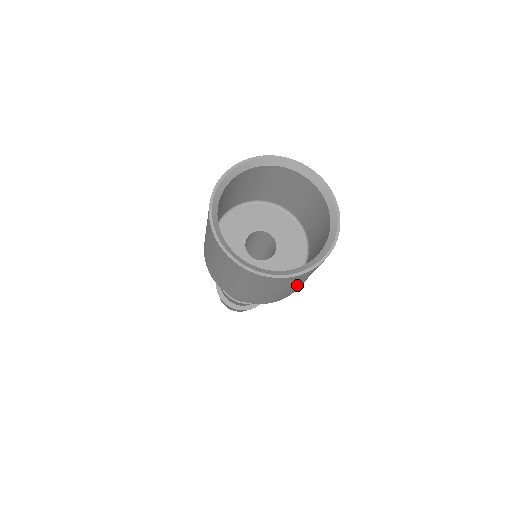
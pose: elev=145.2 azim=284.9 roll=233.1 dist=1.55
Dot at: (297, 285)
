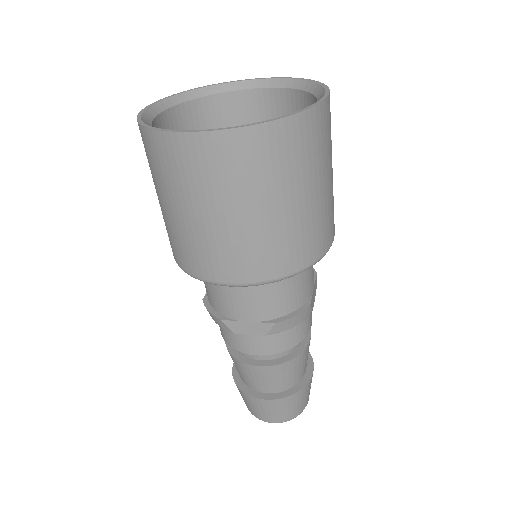
Dot at: (250, 214)
